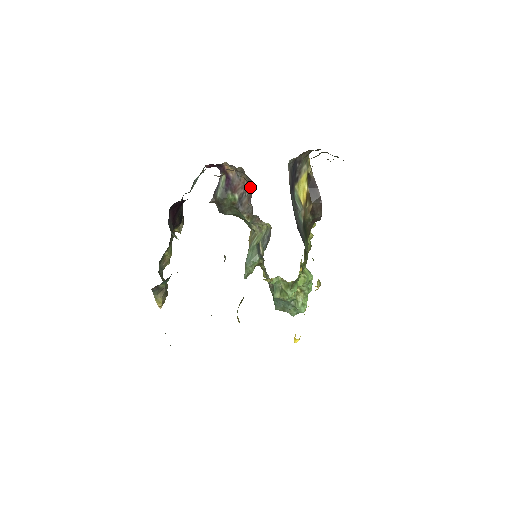
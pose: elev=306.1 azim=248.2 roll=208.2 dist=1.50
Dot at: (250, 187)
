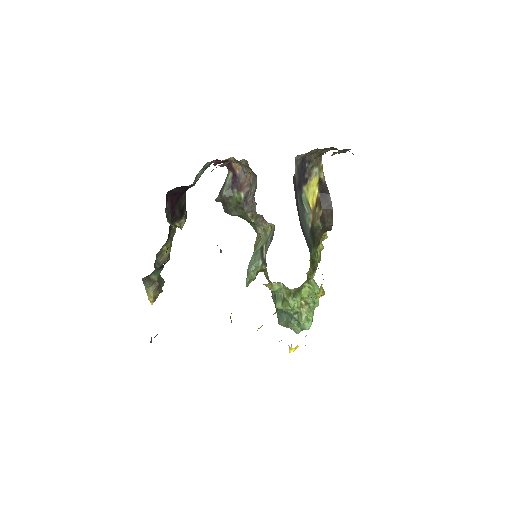
Dot at: (255, 183)
